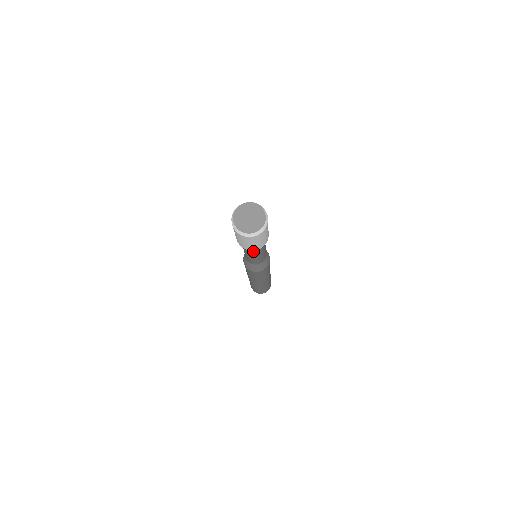
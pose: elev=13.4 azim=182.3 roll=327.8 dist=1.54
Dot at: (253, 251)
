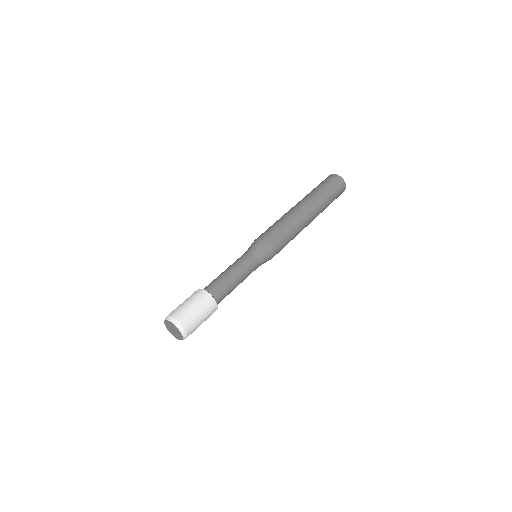
Dot at: occluded
